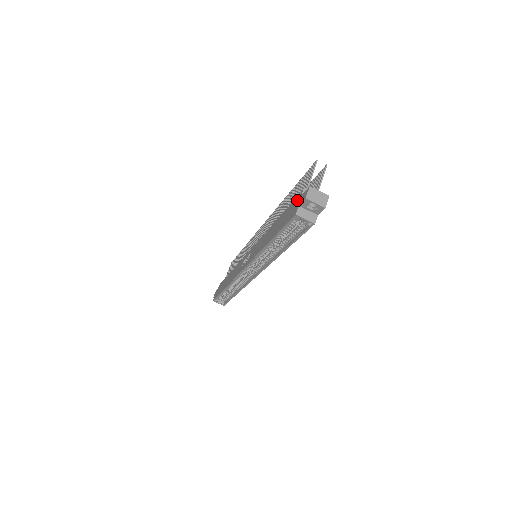
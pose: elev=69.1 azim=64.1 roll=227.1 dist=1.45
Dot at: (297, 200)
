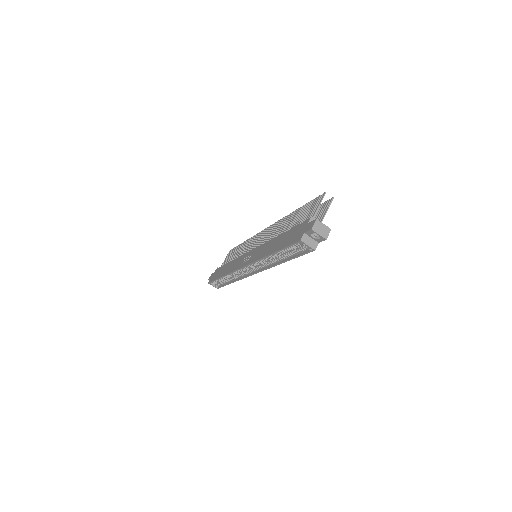
Dot at: (303, 226)
